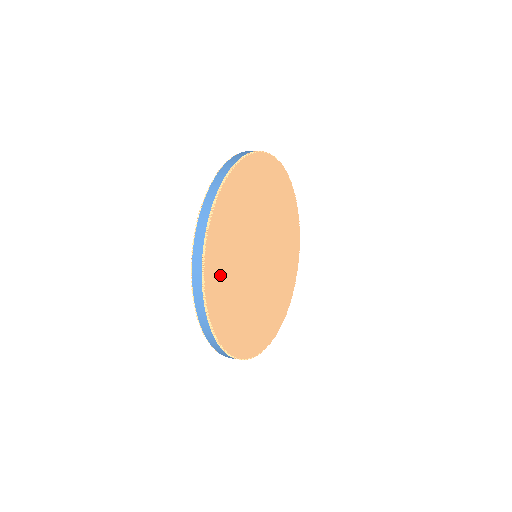
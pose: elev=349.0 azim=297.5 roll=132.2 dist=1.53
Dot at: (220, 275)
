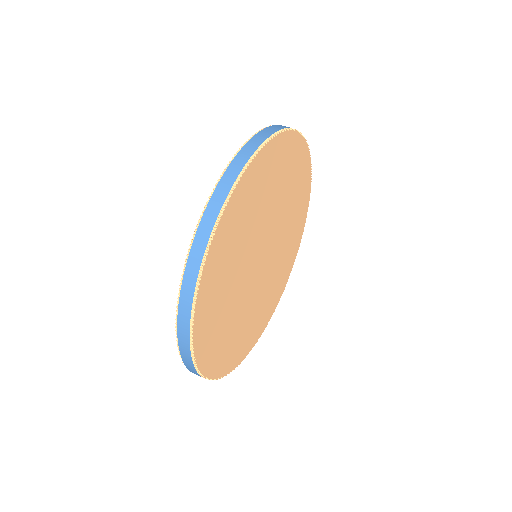
Dot at: (243, 342)
